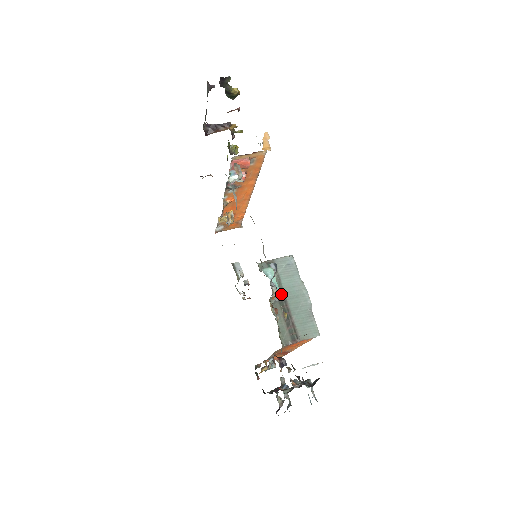
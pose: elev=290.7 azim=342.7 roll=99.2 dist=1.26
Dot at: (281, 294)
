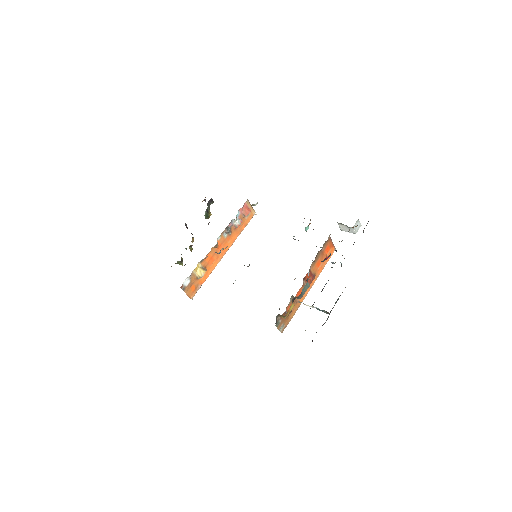
Dot at: occluded
